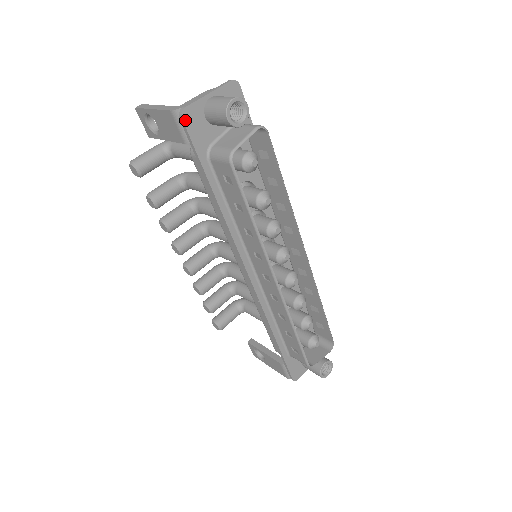
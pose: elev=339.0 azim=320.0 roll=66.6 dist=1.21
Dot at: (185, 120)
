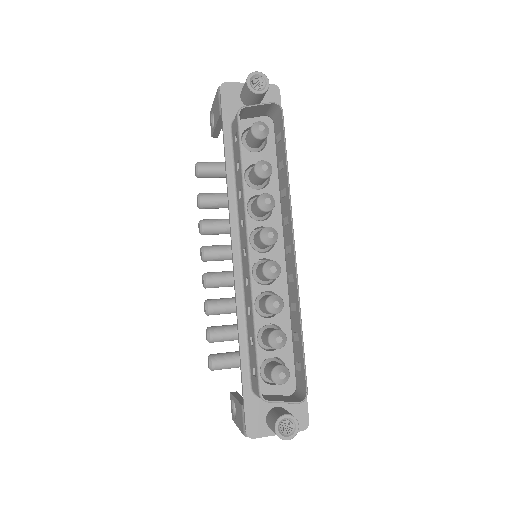
Dot at: (222, 90)
